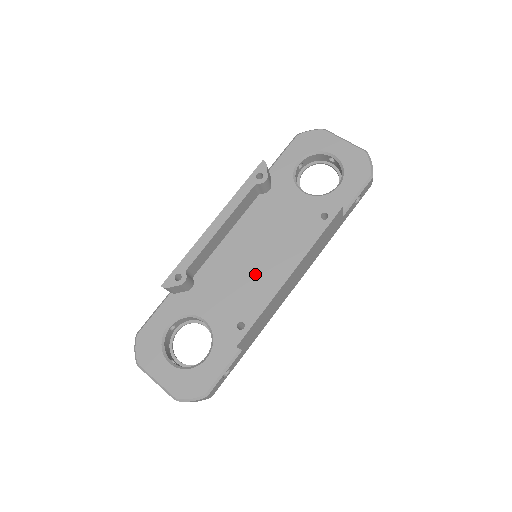
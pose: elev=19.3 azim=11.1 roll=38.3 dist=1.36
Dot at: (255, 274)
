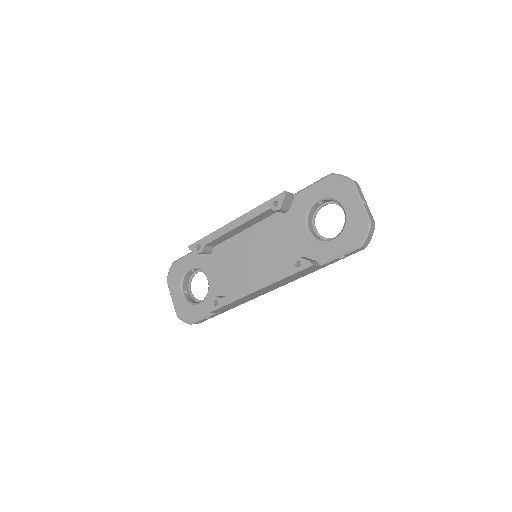
Dot at: (247, 270)
